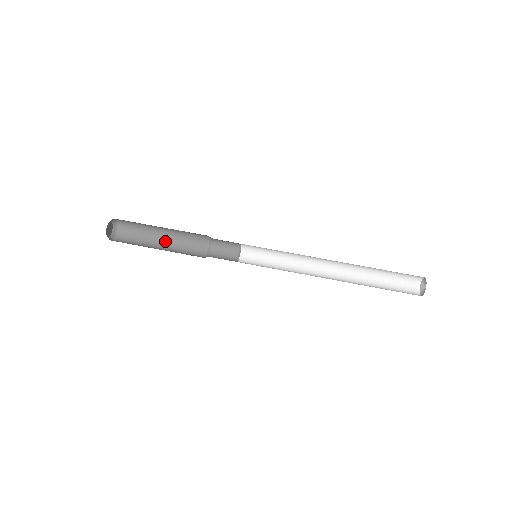
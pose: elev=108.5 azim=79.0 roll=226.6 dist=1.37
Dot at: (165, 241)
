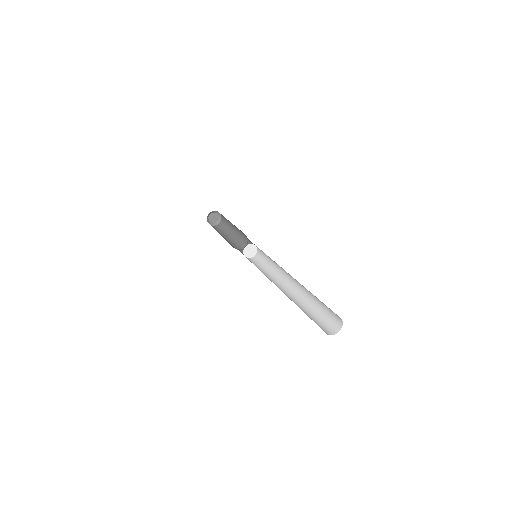
Dot at: (232, 235)
